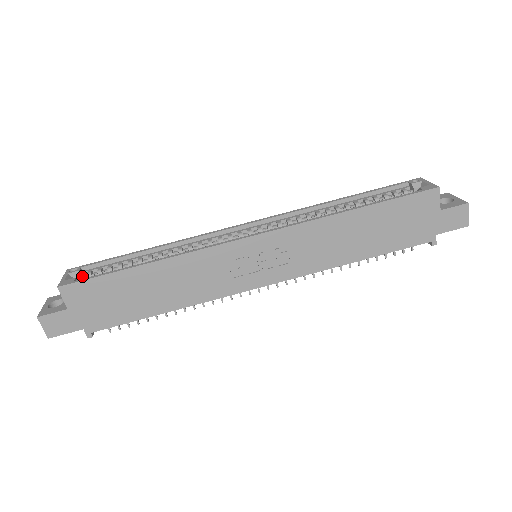
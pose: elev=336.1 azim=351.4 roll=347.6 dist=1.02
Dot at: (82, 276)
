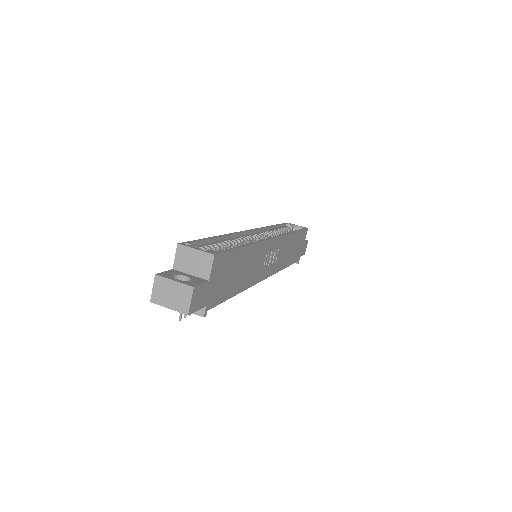
Dot at: occluded
